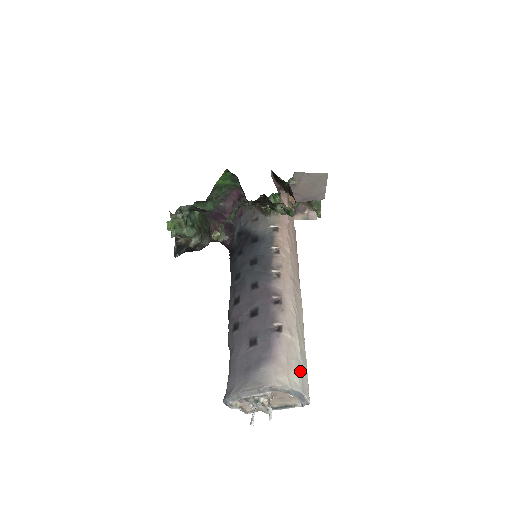
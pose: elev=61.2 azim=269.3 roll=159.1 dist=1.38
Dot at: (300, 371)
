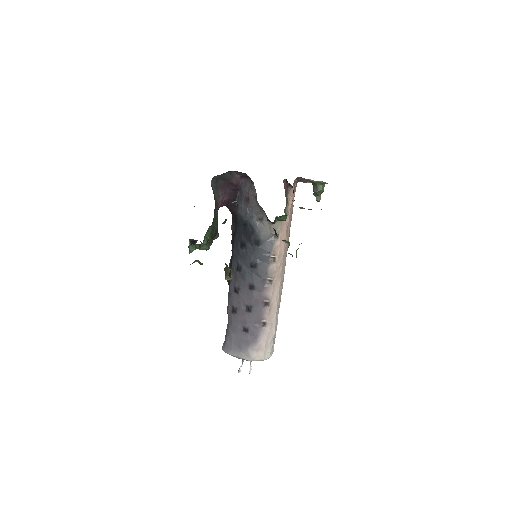
Dot at: (272, 345)
